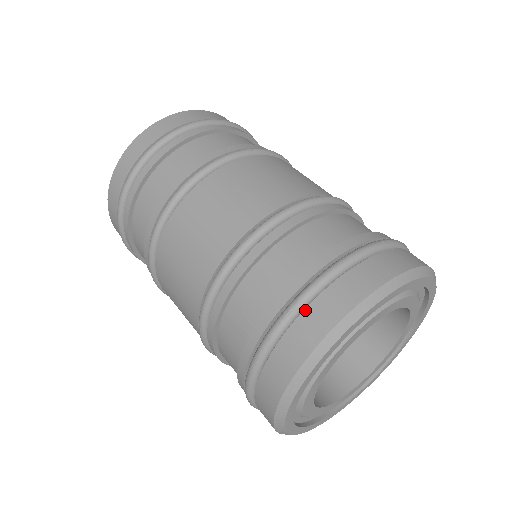
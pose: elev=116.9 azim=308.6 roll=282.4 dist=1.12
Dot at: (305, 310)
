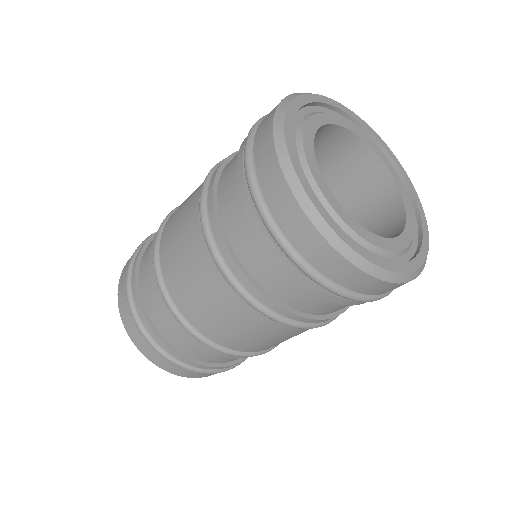
Dot at: (262, 190)
